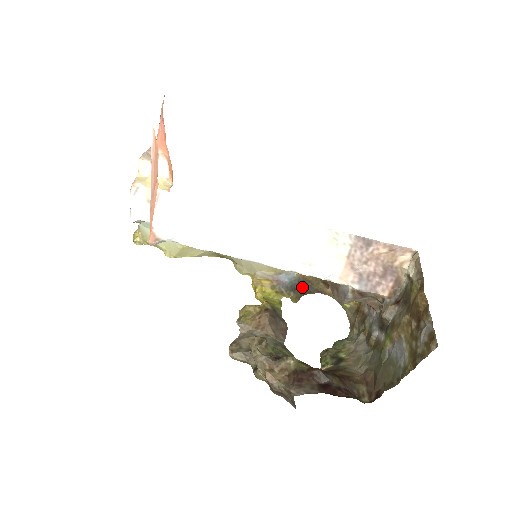
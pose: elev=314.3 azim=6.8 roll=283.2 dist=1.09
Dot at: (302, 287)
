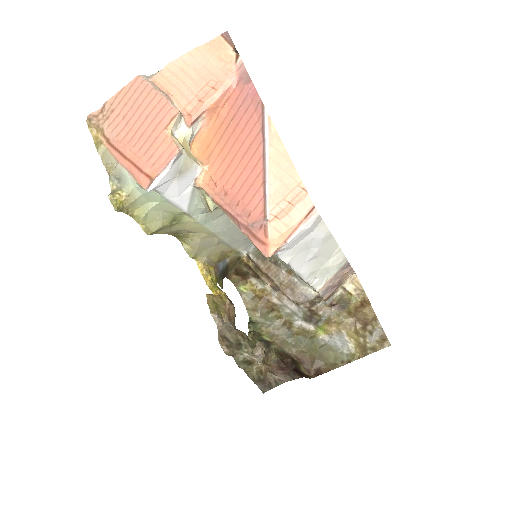
Dot at: (224, 273)
